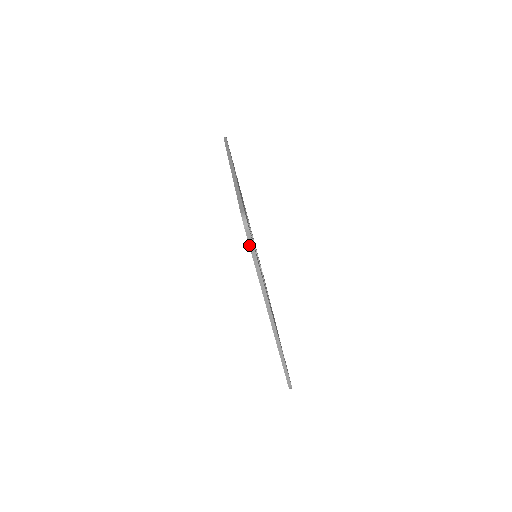
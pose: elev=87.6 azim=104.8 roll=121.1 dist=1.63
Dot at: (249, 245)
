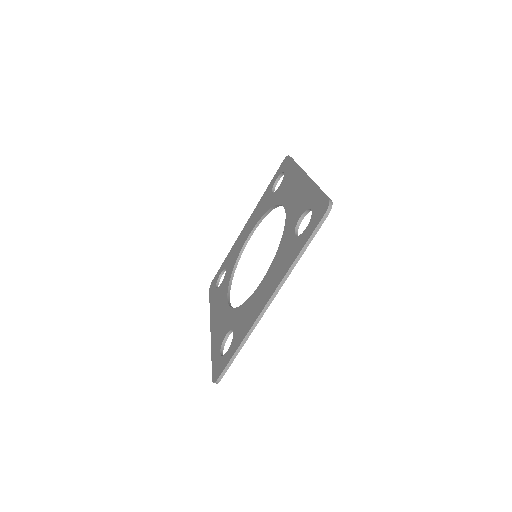
Dot at: (316, 227)
